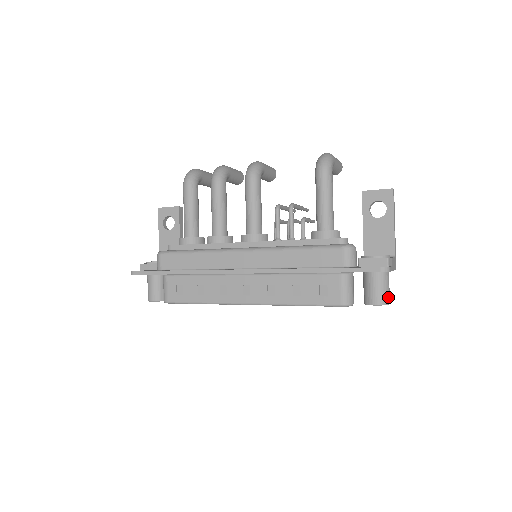
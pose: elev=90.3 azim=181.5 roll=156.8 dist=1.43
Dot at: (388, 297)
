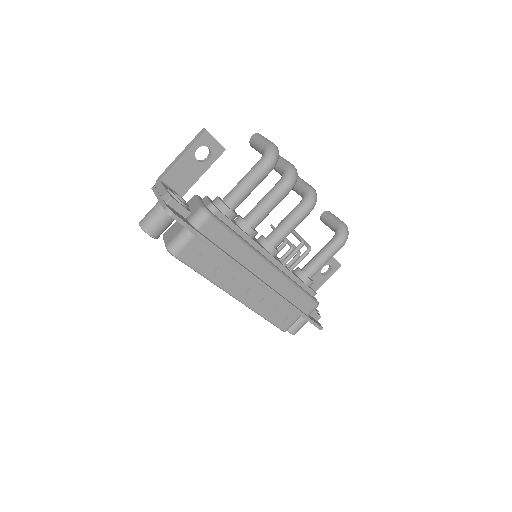
Dot at: occluded
